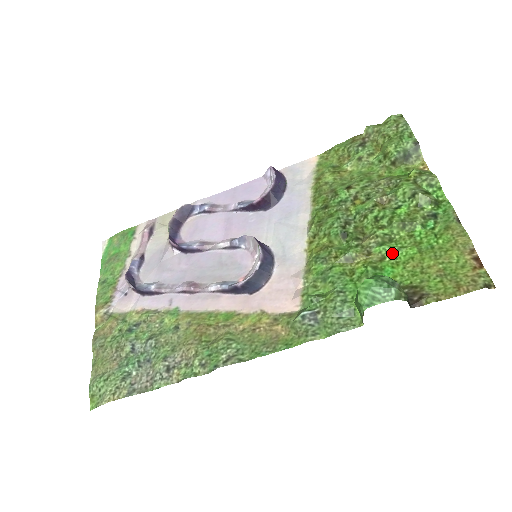
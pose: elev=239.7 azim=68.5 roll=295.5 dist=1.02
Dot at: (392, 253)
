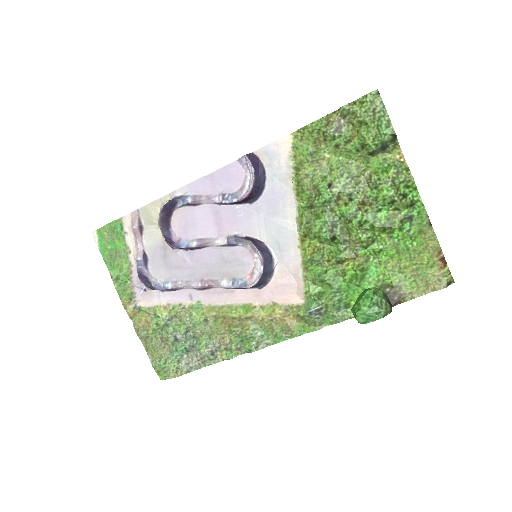
Dot at: (375, 254)
